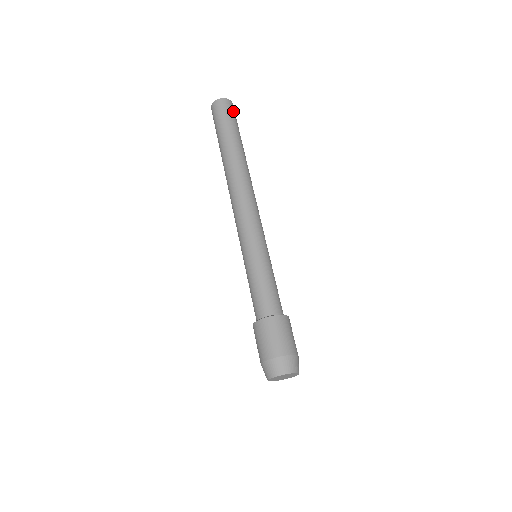
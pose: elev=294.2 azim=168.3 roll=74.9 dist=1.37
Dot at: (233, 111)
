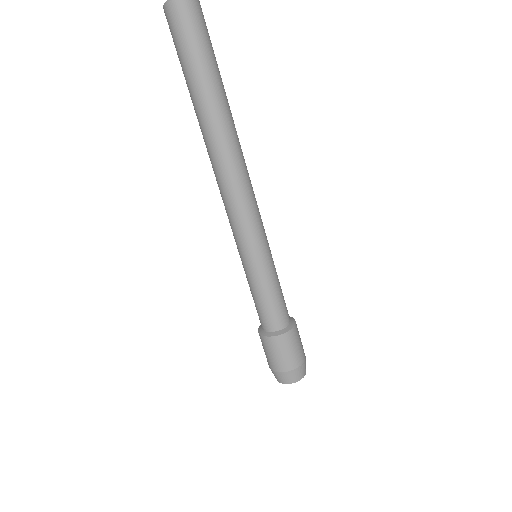
Dot at: (204, 21)
